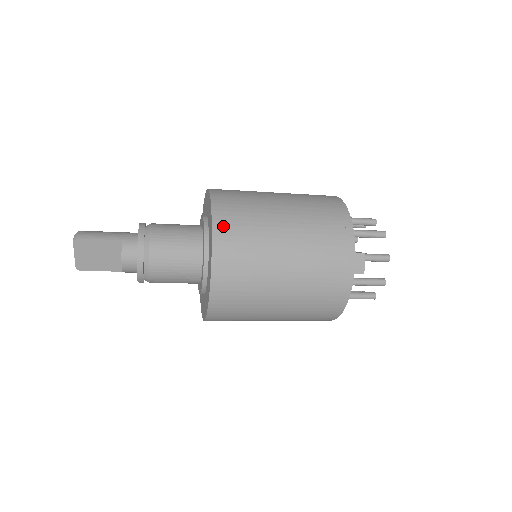
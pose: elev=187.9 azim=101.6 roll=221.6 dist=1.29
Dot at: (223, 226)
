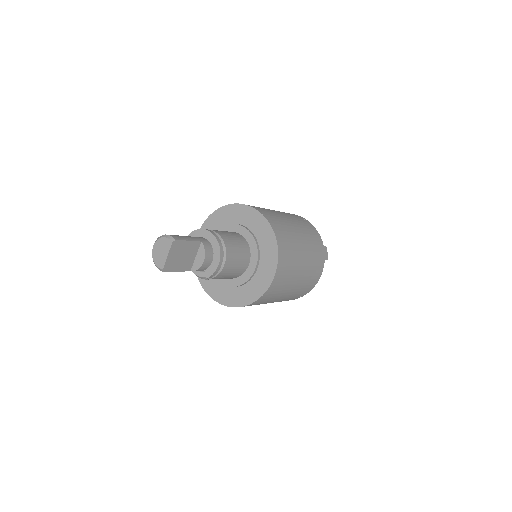
Dot at: (276, 227)
